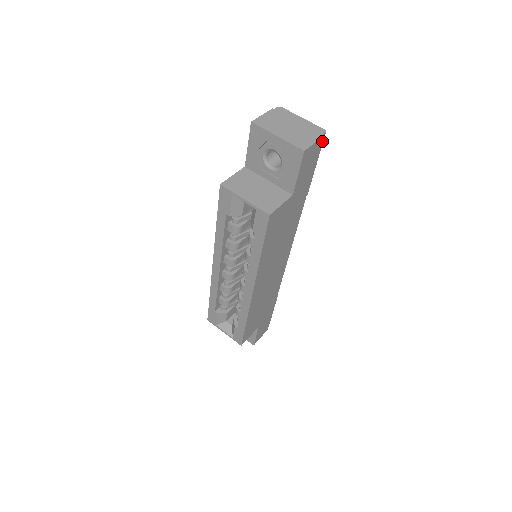
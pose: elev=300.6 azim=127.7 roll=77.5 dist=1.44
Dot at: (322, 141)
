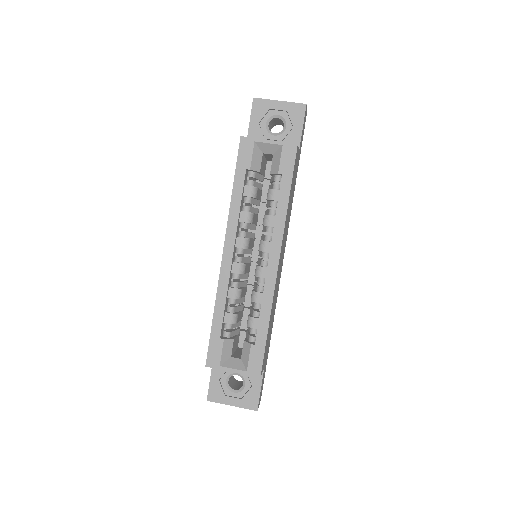
Dot at: occluded
